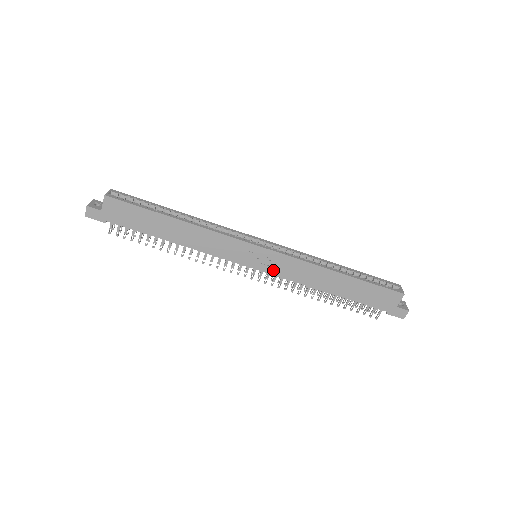
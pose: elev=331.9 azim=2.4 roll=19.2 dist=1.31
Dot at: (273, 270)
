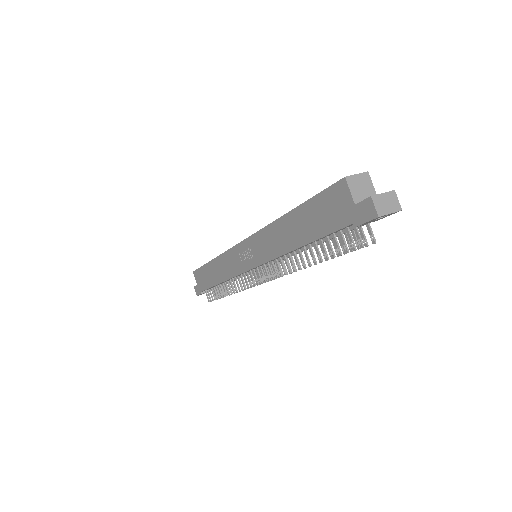
Dot at: (259, 259)
